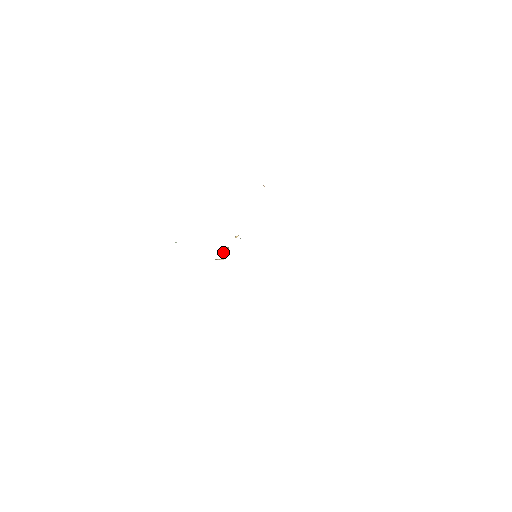
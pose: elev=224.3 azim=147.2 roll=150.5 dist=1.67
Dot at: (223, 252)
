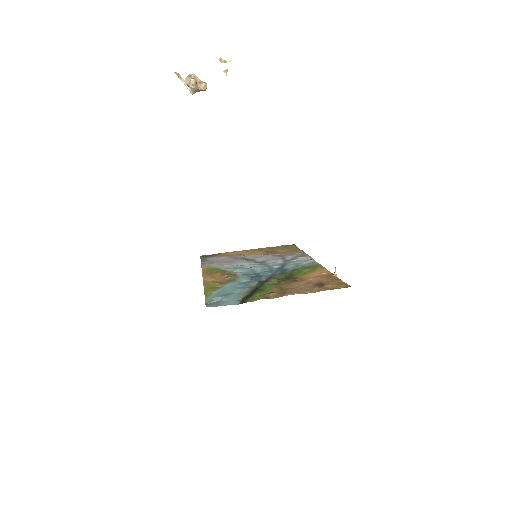
Dot at: (196, 90)
